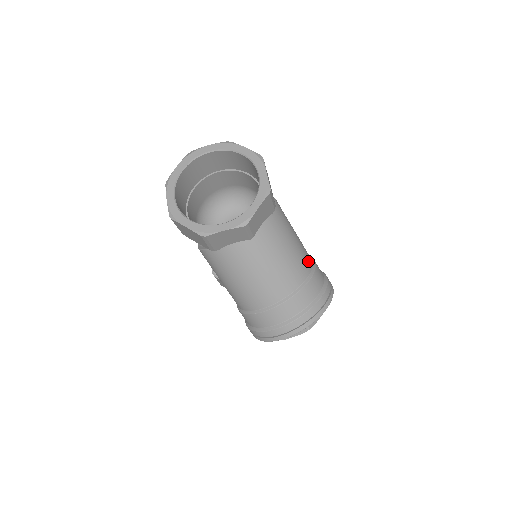
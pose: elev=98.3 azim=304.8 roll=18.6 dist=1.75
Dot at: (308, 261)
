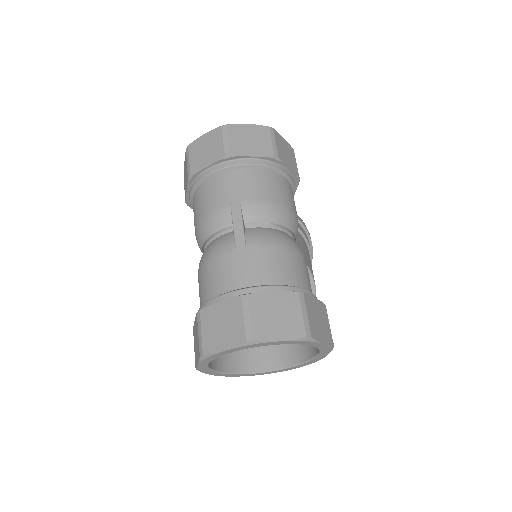
Dot at: occluded
